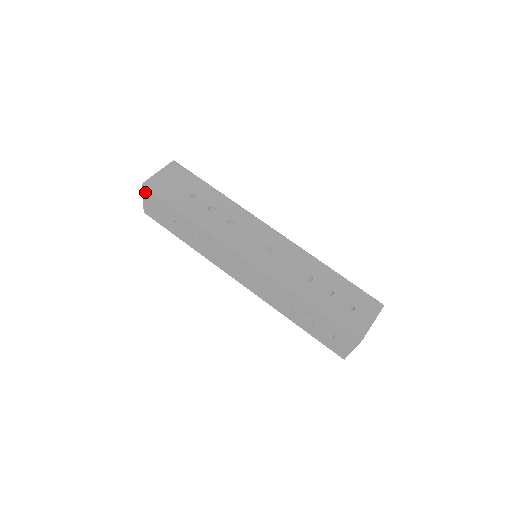
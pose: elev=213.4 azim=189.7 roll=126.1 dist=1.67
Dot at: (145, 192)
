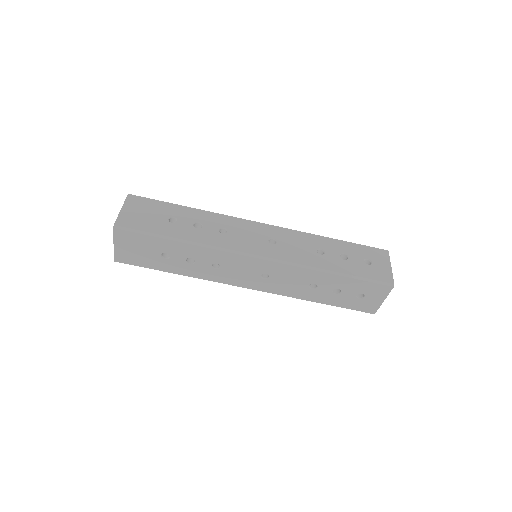
Dot at: (117, 235)
